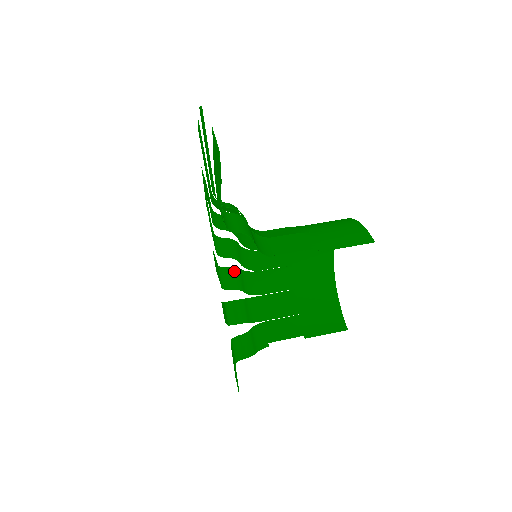
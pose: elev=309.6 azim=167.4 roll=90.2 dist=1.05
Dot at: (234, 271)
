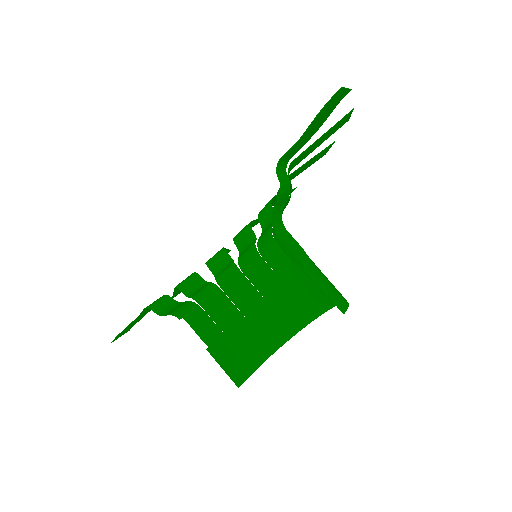
Dot at: (228, 260)
